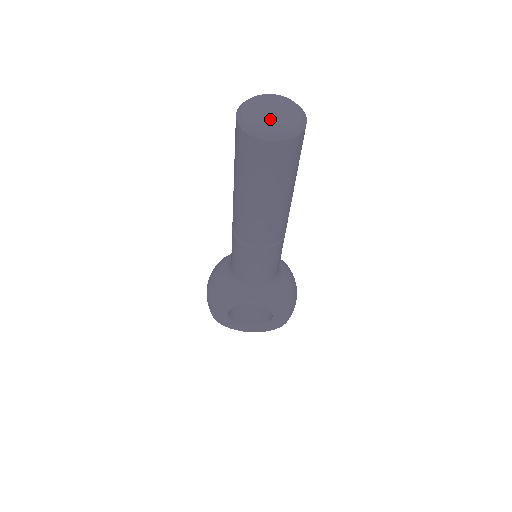
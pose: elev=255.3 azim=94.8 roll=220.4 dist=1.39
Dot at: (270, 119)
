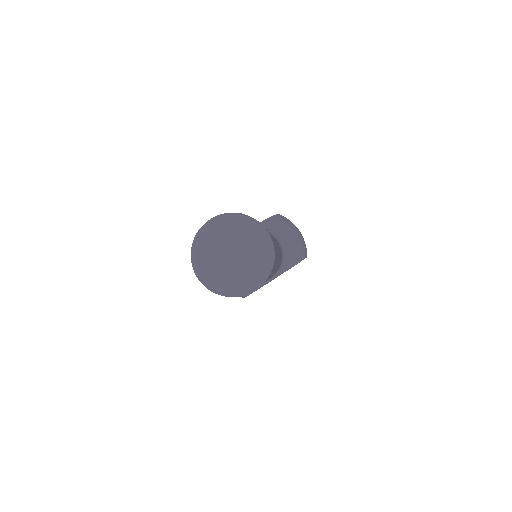
Dot at: (237, 266)
